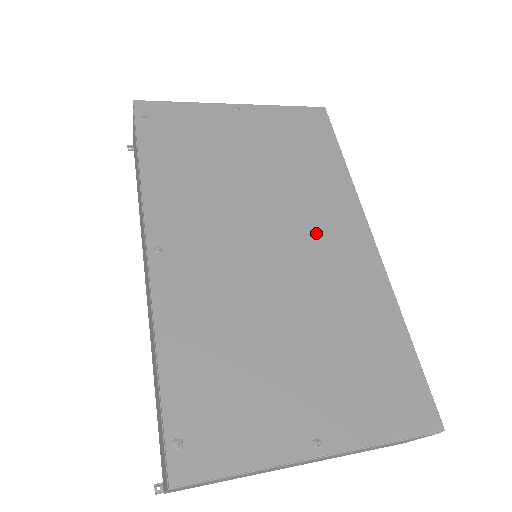
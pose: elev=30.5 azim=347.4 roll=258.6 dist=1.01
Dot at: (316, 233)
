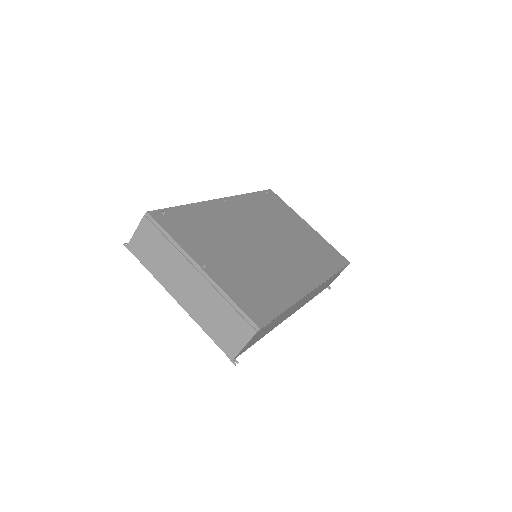
Dot at: (290, 261)
